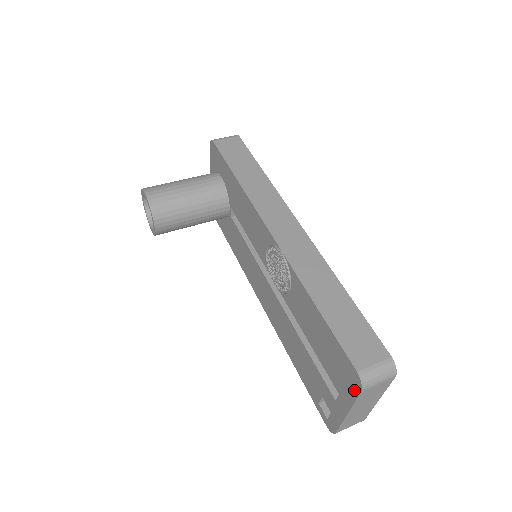
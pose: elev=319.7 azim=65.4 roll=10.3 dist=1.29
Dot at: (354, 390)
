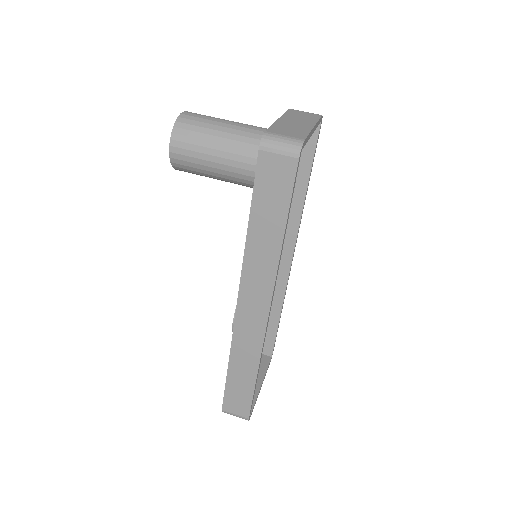
Dot at: occluded
